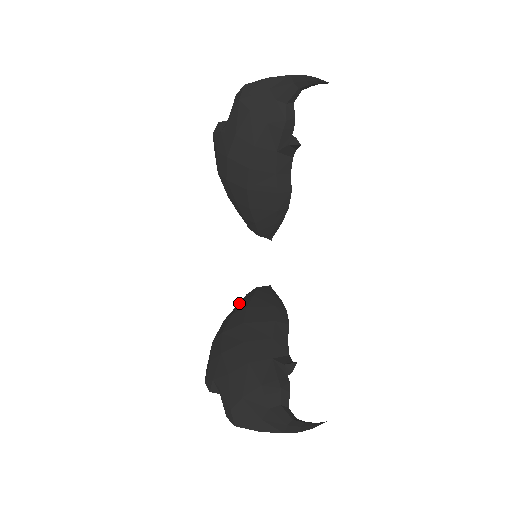
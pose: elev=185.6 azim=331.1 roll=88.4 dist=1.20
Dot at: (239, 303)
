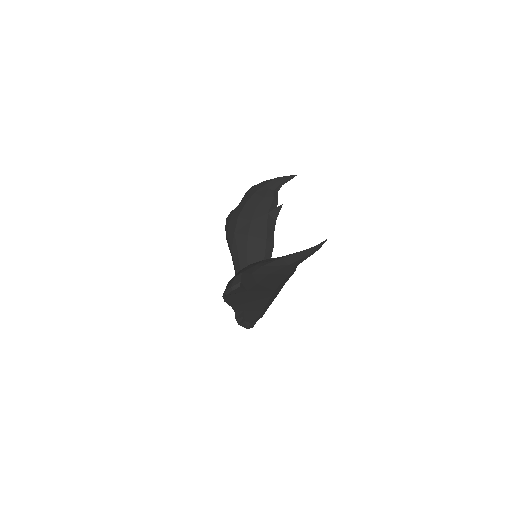
Dot at: occluded
